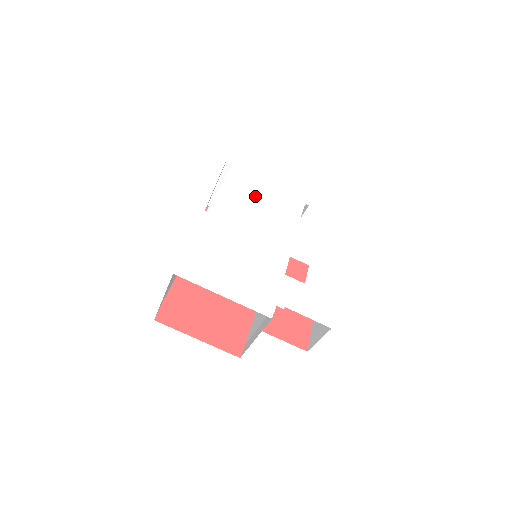
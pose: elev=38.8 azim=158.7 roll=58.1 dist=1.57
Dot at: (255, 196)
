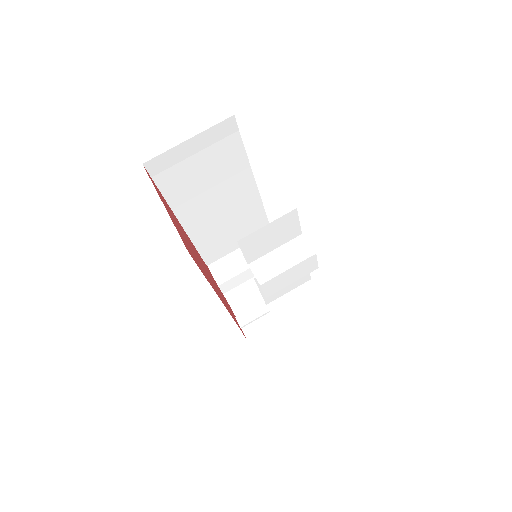
Dot at: occluded
